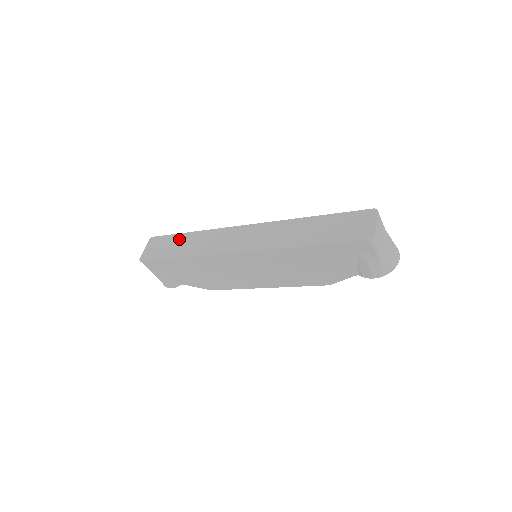
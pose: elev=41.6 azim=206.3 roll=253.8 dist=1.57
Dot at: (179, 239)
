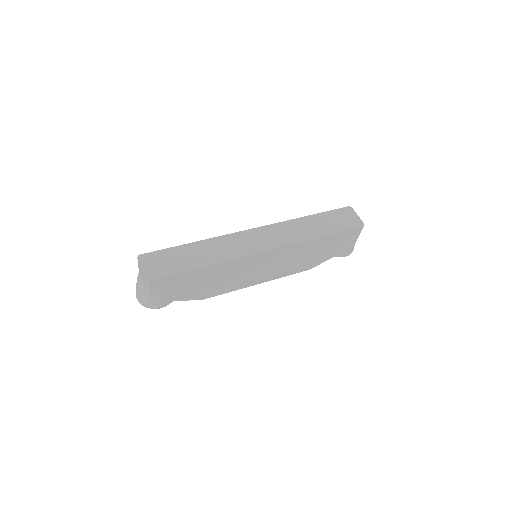
Dot at: (184, 251)
